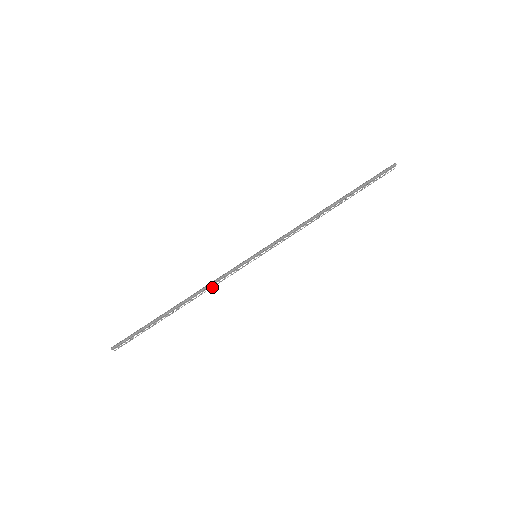
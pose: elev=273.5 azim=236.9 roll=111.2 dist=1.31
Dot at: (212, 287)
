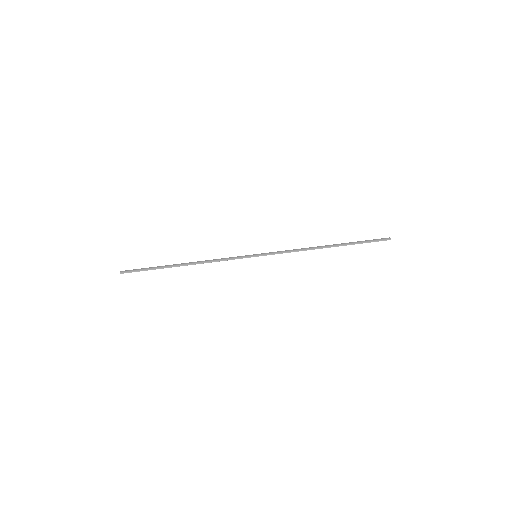
Dot at: occluded
